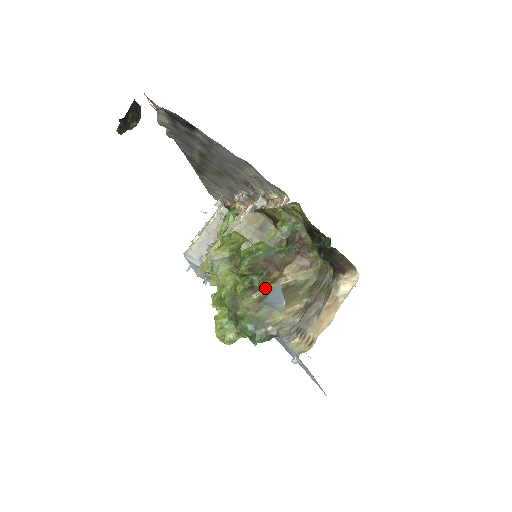
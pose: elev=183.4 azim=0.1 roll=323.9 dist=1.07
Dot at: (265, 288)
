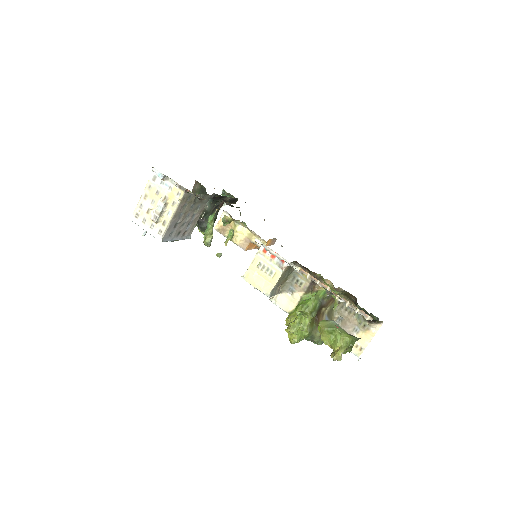
Dot at: occluded
